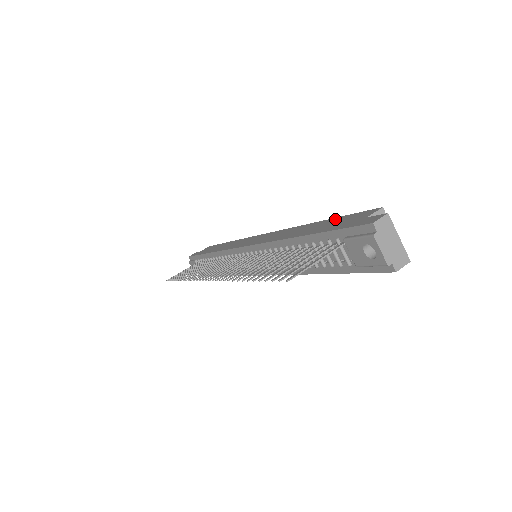
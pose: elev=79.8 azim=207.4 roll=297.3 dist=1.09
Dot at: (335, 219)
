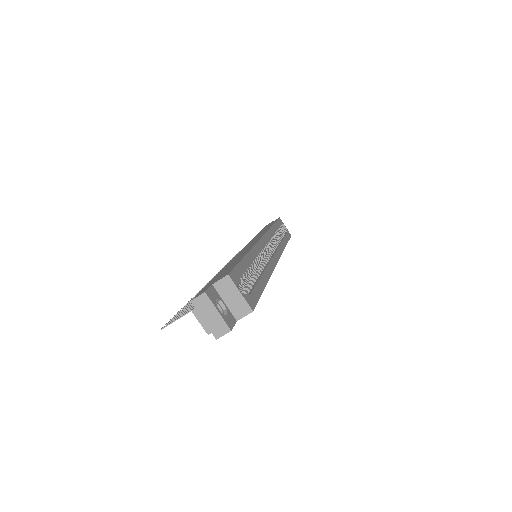
Dot at: (236, 263)
